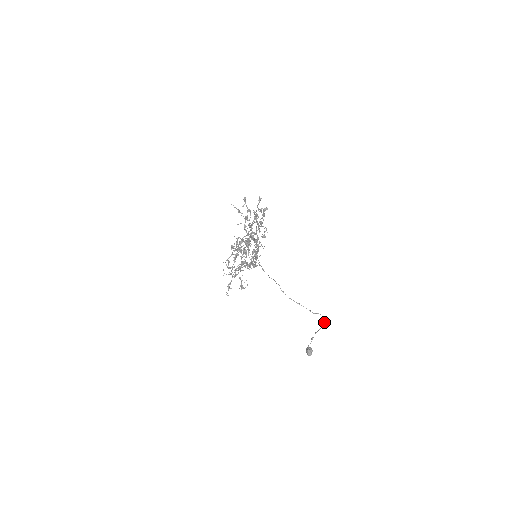
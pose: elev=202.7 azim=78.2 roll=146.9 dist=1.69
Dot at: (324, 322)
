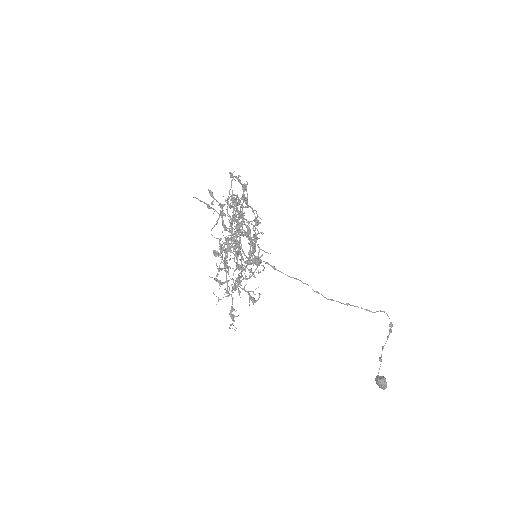
Dot at: (391, 323)
